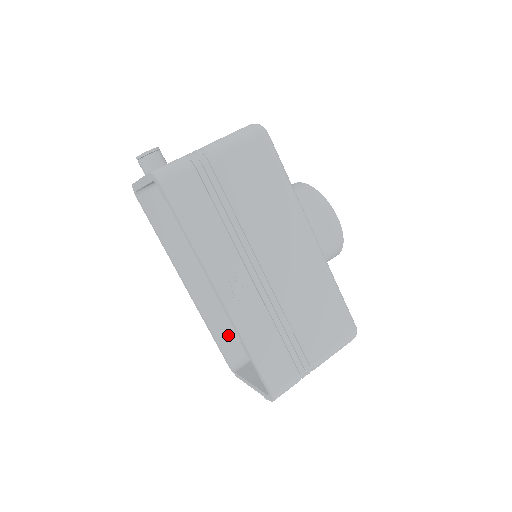
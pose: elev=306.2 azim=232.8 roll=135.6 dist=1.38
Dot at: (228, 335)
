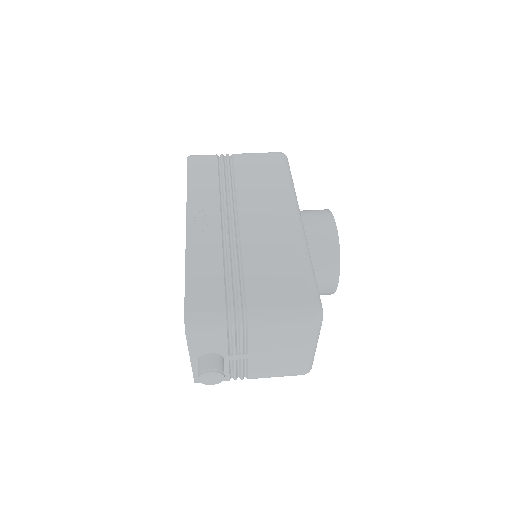
Dot at: occluded
